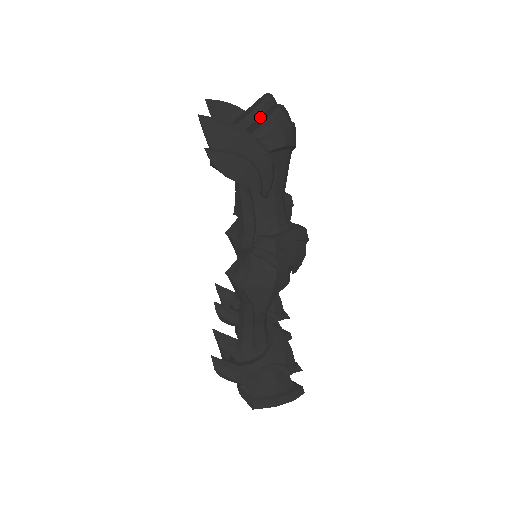
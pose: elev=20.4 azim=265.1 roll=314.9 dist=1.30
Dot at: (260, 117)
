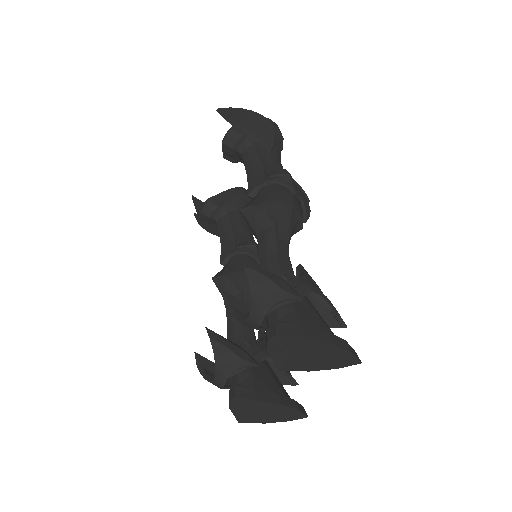
Dot at: occluded
